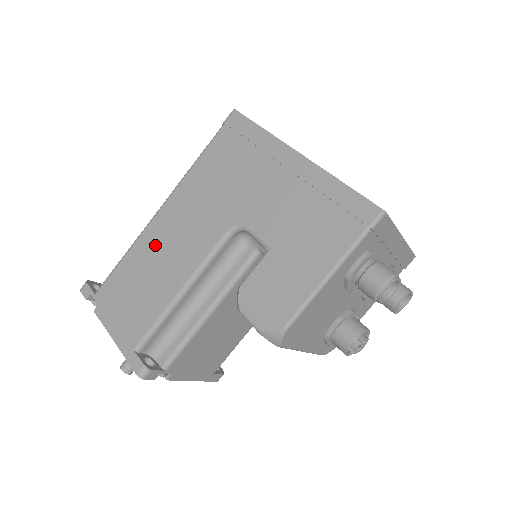
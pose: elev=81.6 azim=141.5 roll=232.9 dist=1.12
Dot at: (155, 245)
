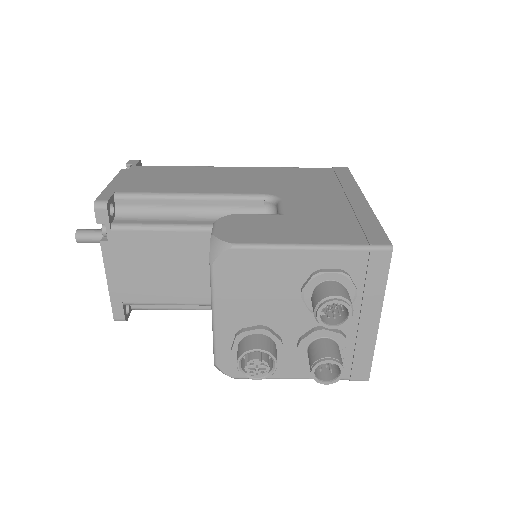
Dot at: (209, 173)
